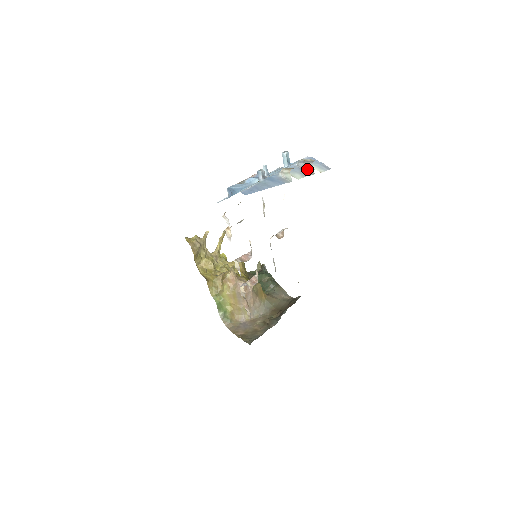
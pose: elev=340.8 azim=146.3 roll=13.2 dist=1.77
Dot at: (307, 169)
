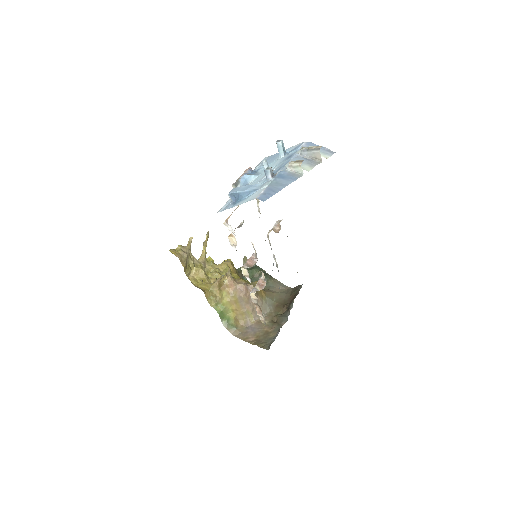
Dot at: (312, 157)
